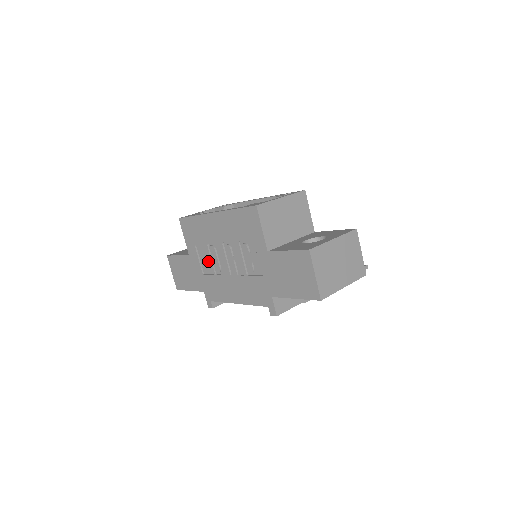
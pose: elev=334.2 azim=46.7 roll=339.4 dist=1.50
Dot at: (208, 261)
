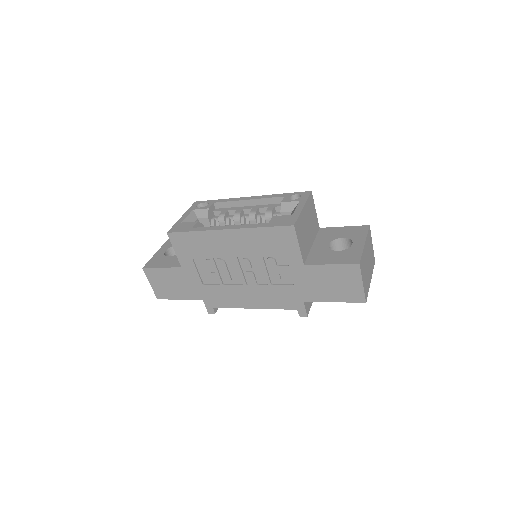
Dot at: (213, 273)
